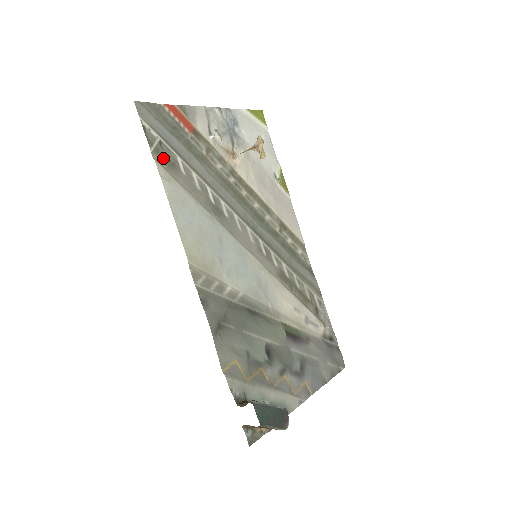
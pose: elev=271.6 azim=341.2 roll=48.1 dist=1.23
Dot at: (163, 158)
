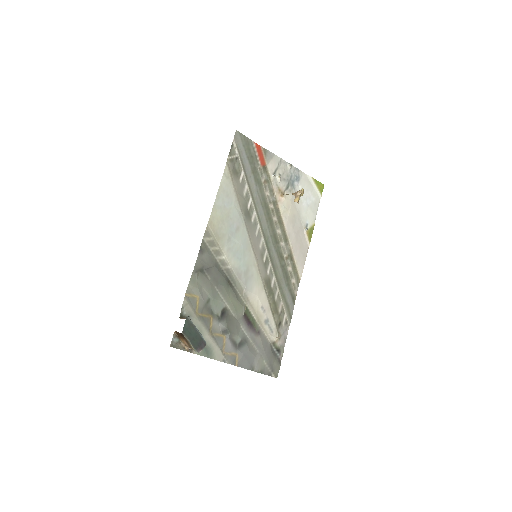
Dot at: (233, 166)
